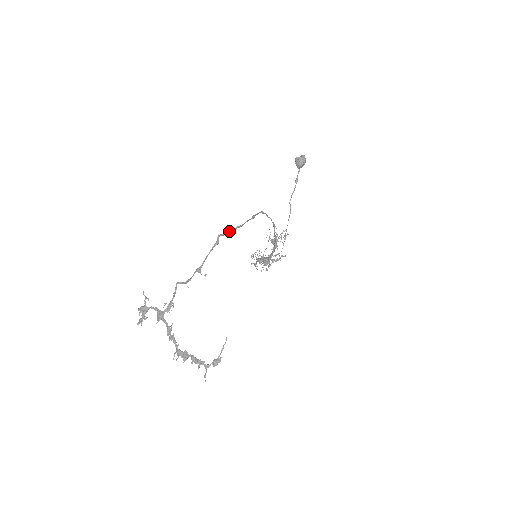
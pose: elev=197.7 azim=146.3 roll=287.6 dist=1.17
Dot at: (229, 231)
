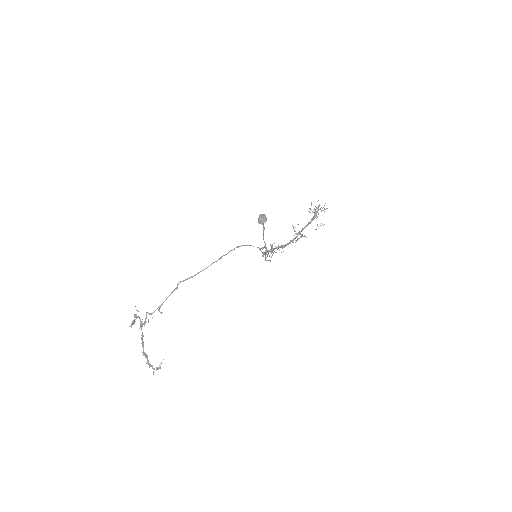
Dot at: (190, 277)
